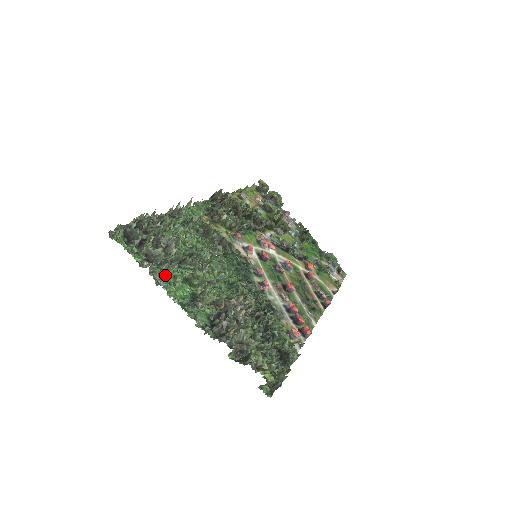
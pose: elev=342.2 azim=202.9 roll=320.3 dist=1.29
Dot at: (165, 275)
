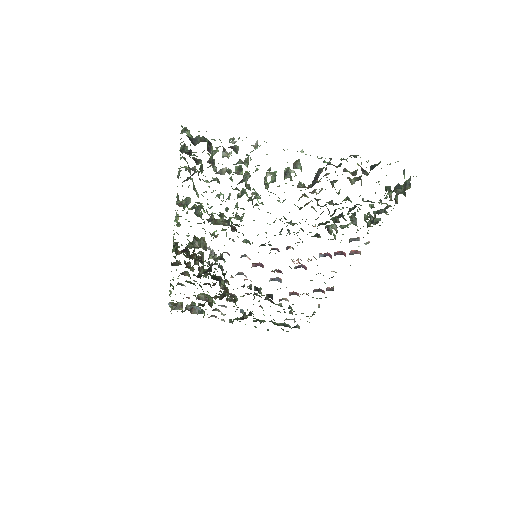
Dot at: (257, 143)
